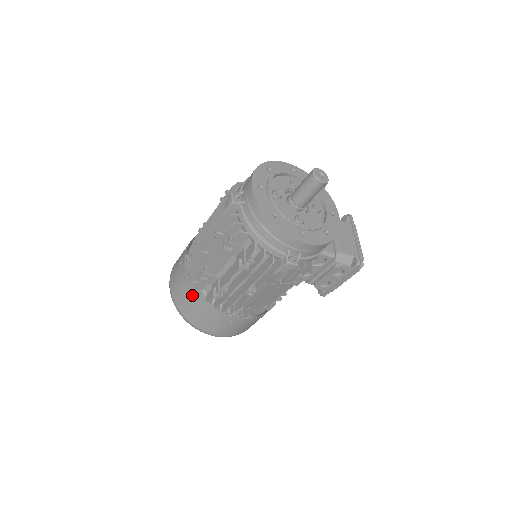
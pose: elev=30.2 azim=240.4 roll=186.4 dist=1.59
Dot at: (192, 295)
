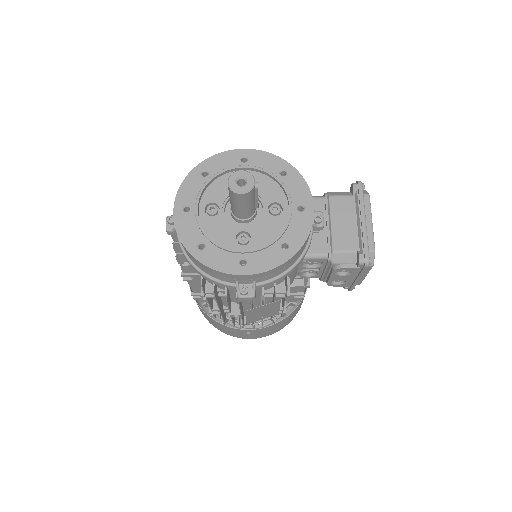
Dot at: occluded
